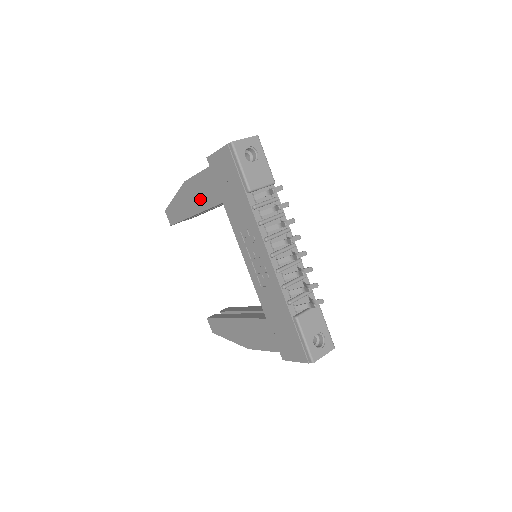
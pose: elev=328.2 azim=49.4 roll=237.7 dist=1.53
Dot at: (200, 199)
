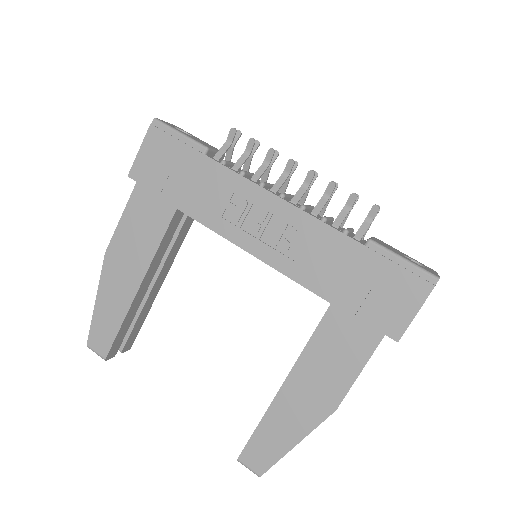
Dot at: (140, 247)
